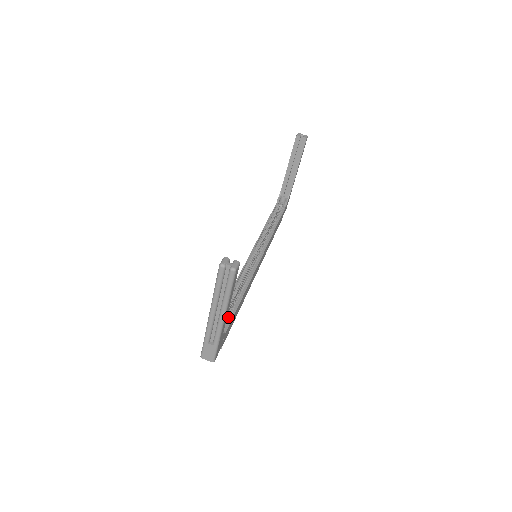
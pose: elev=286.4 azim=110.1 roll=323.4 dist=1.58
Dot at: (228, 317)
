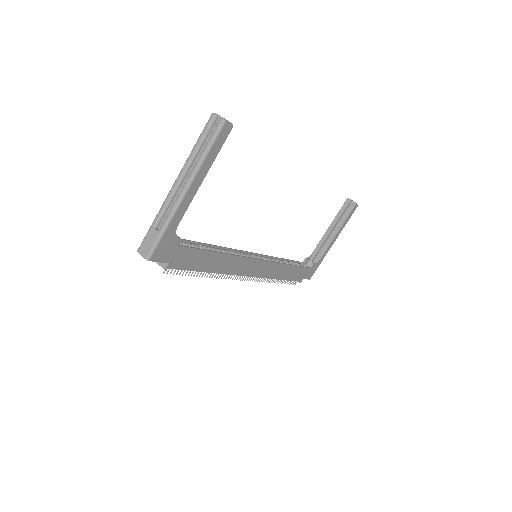
Dot at: (192, 247)
